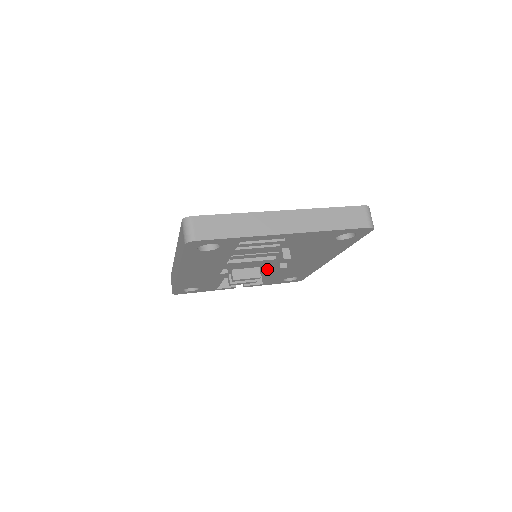
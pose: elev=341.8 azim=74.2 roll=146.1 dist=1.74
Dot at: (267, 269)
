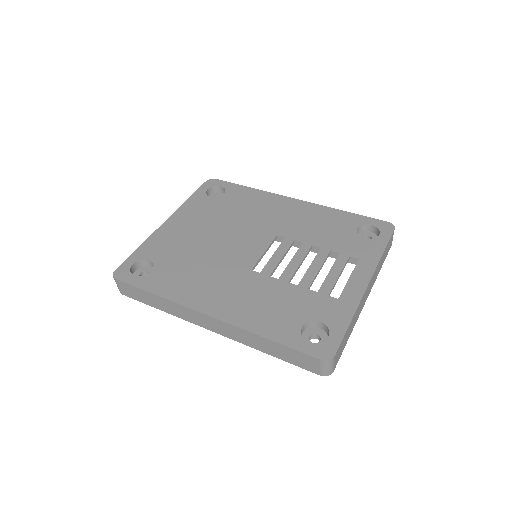
Dot at: occluded
